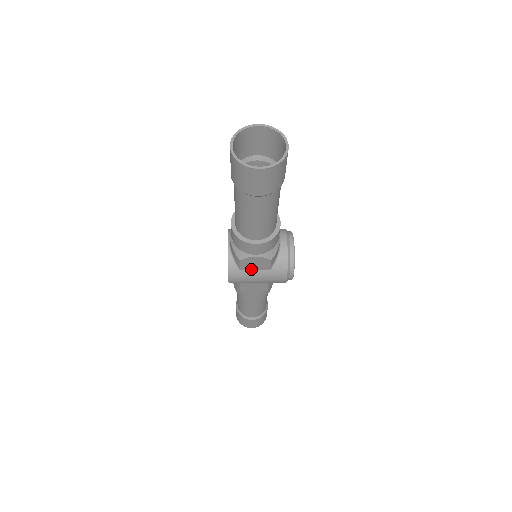
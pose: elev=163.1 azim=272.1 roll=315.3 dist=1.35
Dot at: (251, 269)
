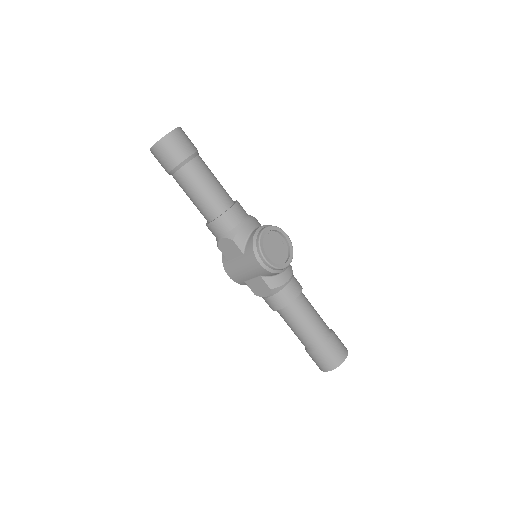
Dot at: (233, 258)
